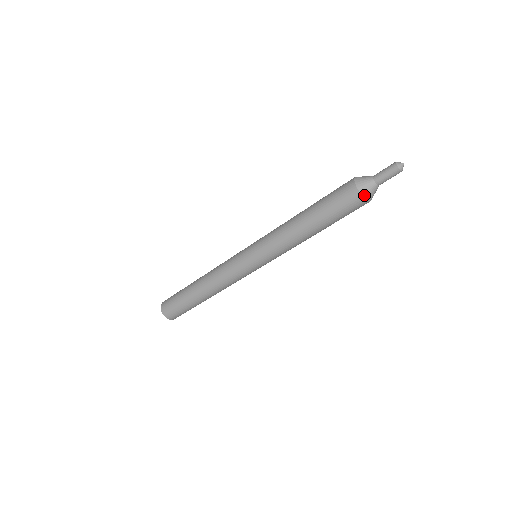
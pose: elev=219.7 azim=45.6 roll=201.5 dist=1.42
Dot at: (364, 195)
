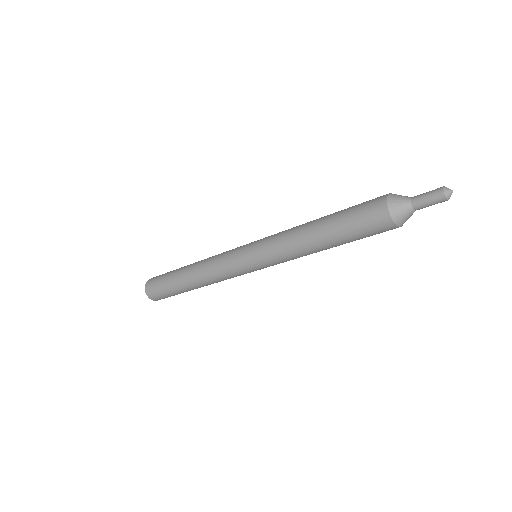
Dot at: (391, 211)
